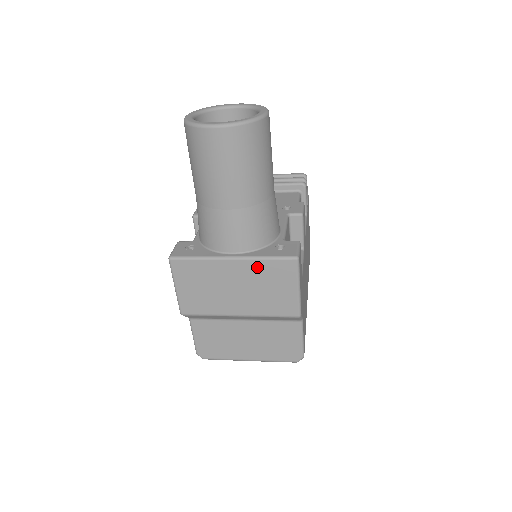
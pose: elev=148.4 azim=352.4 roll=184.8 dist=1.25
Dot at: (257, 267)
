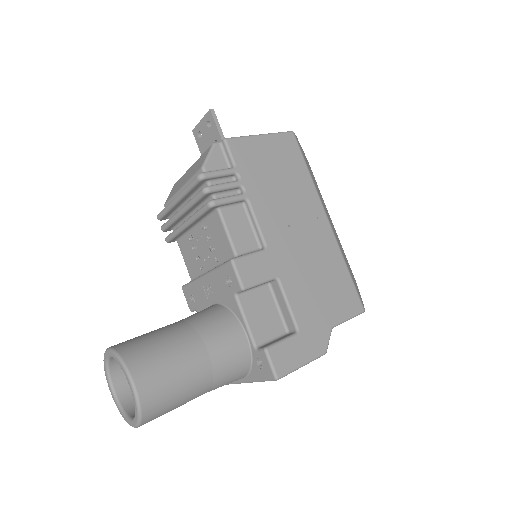
Dot at: occluded
